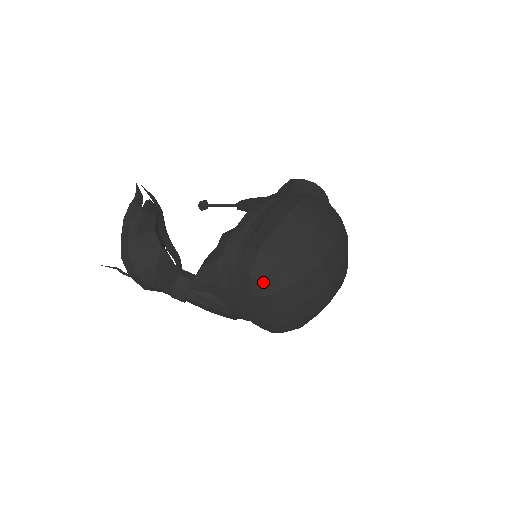
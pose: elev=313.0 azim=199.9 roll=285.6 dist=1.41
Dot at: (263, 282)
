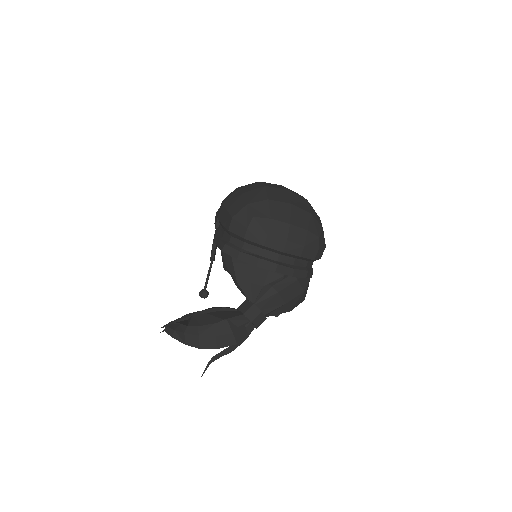
Dot at: (257, 220)
